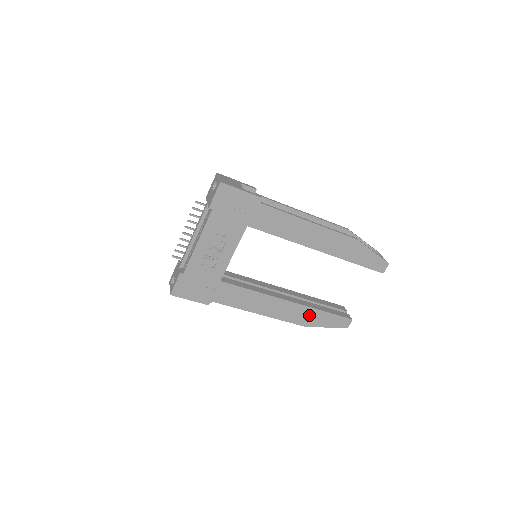
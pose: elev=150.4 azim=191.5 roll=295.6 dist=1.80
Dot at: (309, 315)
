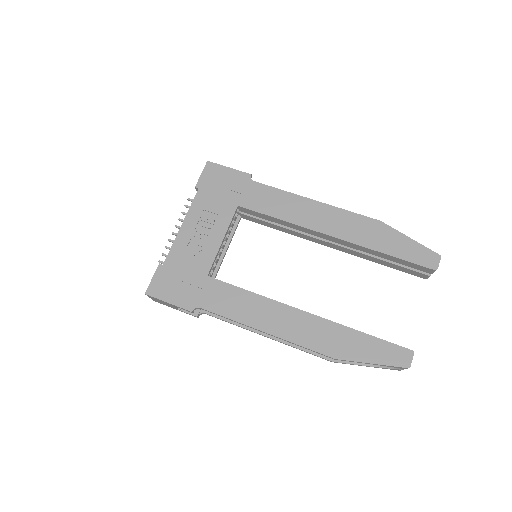
Dot at: (339, 338)
